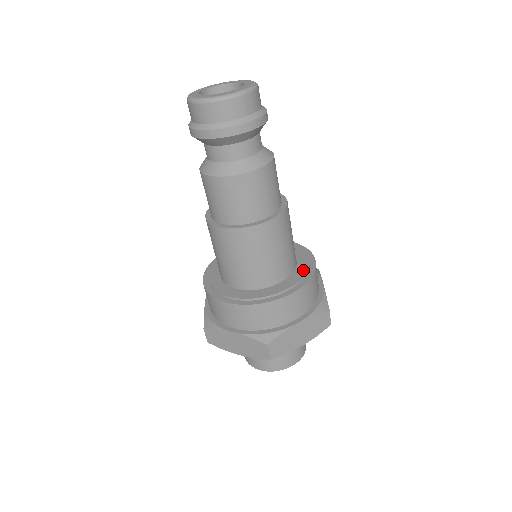
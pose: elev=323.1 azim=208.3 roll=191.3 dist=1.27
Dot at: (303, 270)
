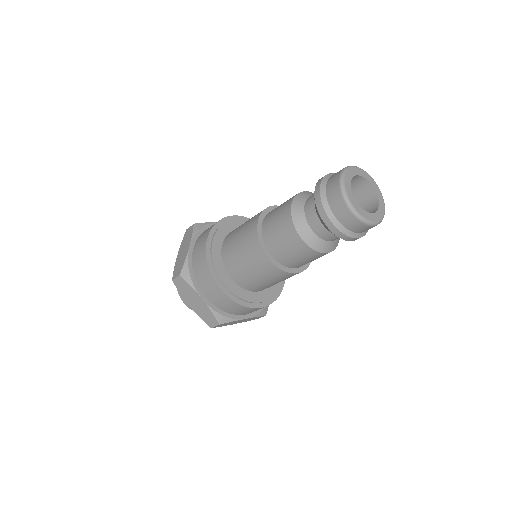
Dot at: (276, 288)
